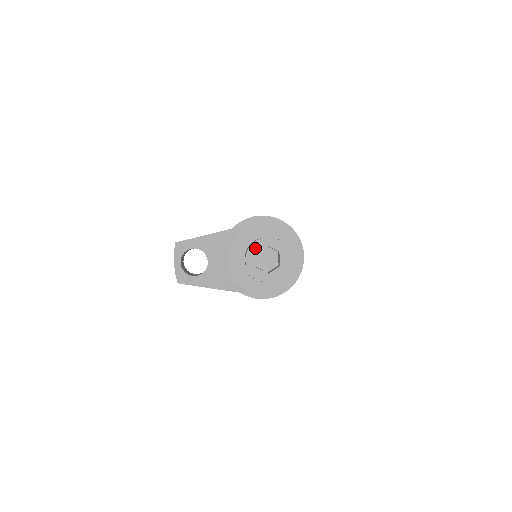
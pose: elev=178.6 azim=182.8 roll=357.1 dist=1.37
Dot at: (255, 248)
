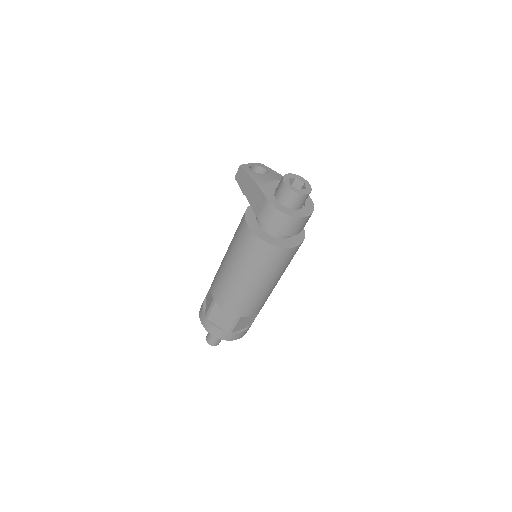
Dot at: (299, 177)
